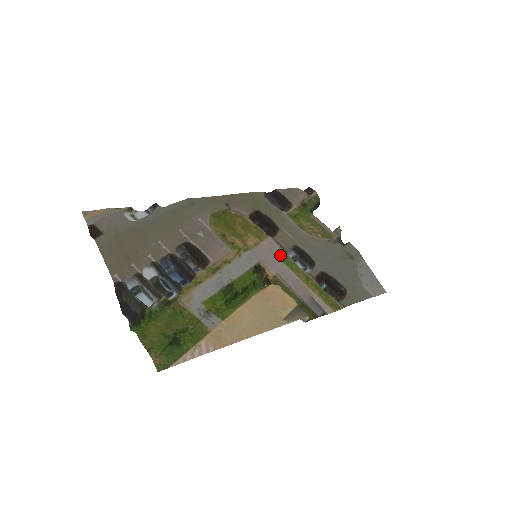
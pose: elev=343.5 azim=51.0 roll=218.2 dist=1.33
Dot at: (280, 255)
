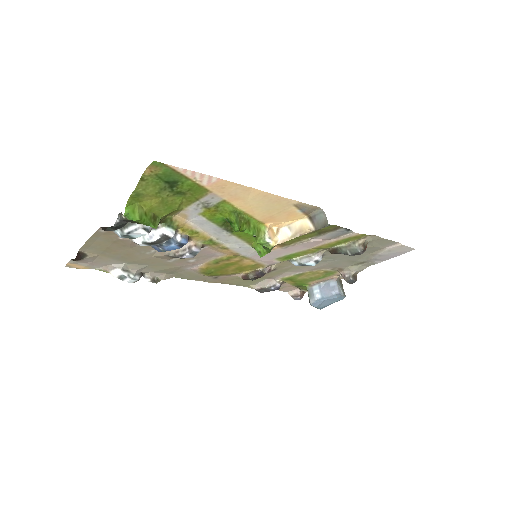
Dot at: (282, 259)
